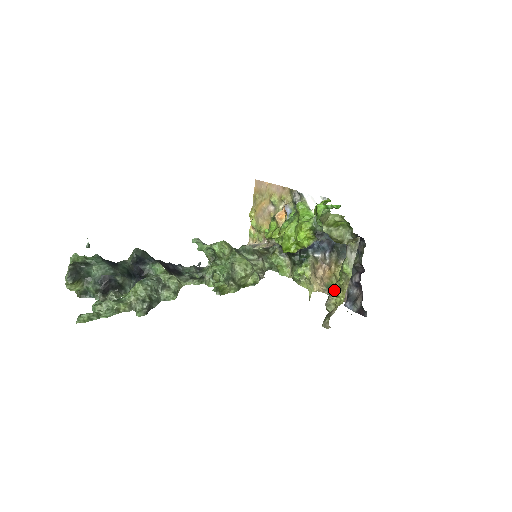
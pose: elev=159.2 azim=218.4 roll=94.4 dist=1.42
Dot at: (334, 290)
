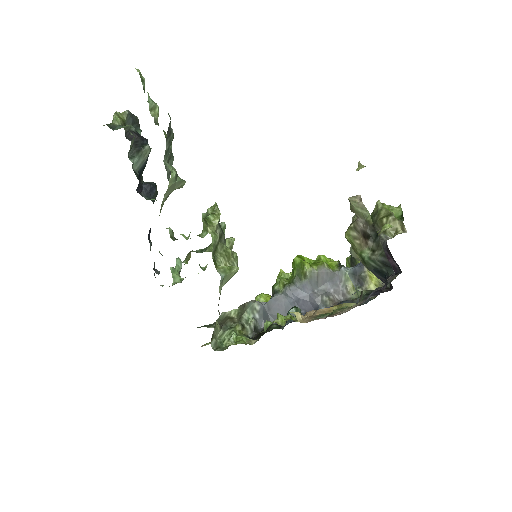
Dot at: occluded
